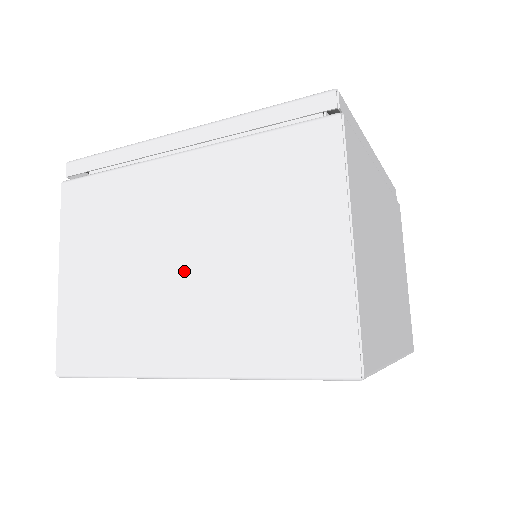
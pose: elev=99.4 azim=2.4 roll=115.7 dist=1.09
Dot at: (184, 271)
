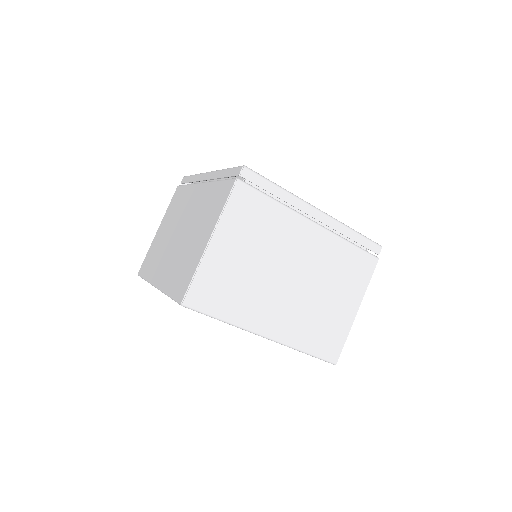
Dot at: (177, 239)
